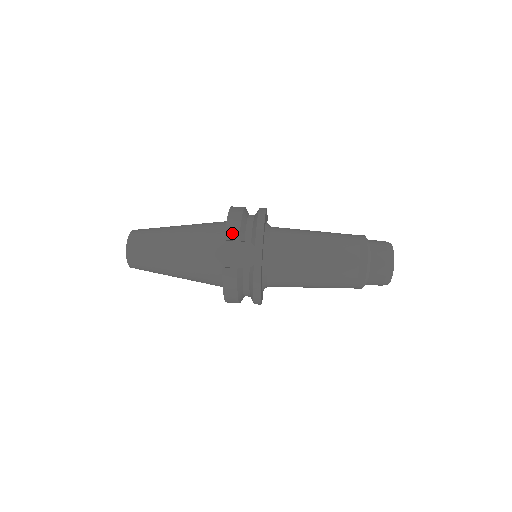
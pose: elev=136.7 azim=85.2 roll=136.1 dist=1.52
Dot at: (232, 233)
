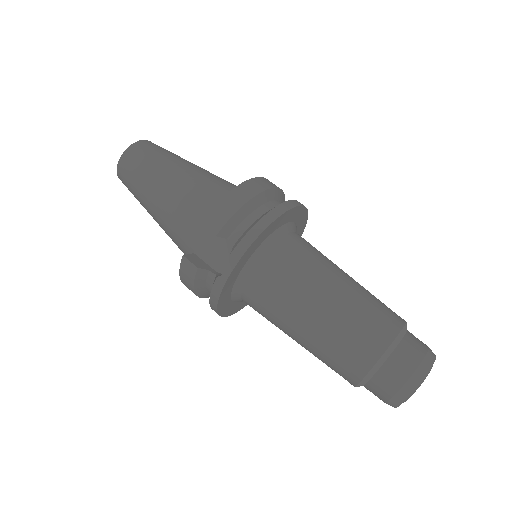
Dot at: (214, 220)
